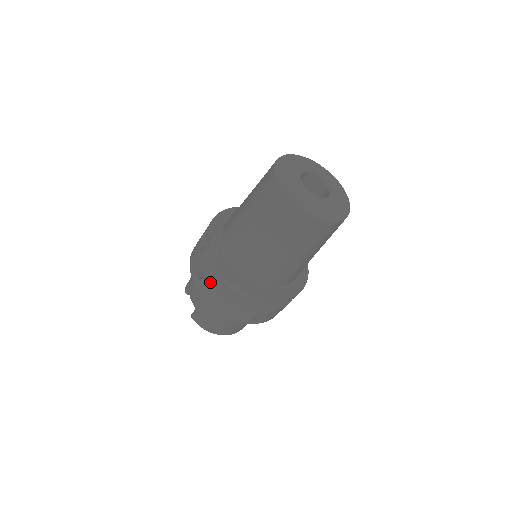
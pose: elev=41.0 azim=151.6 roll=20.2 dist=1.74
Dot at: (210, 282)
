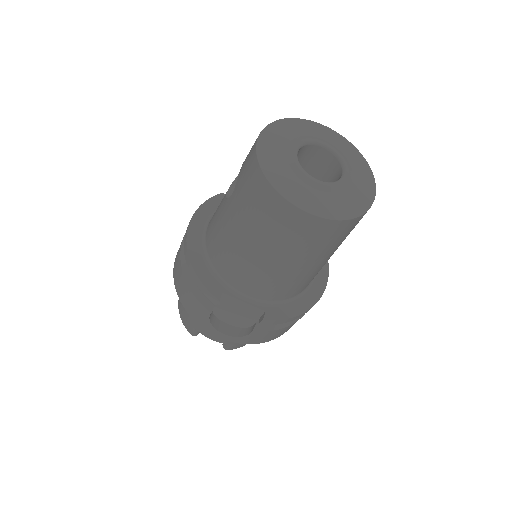
Dot at: (259, 333)
